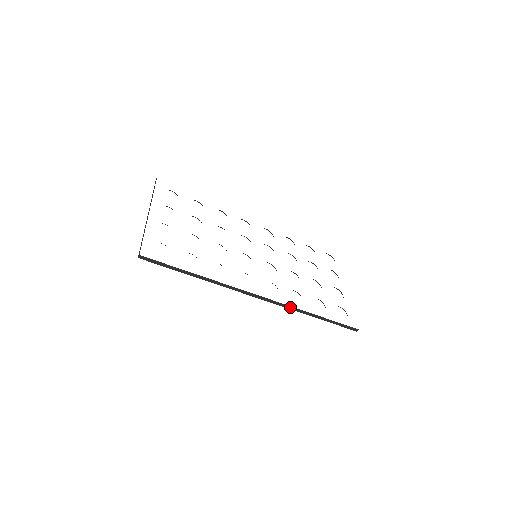
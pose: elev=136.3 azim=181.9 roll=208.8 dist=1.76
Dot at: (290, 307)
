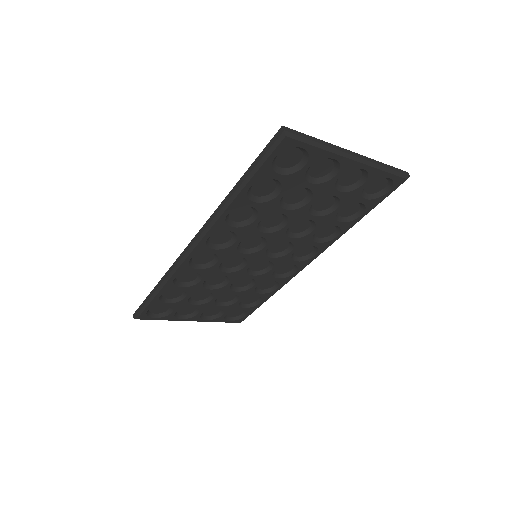
Dot at: (213, 216)
